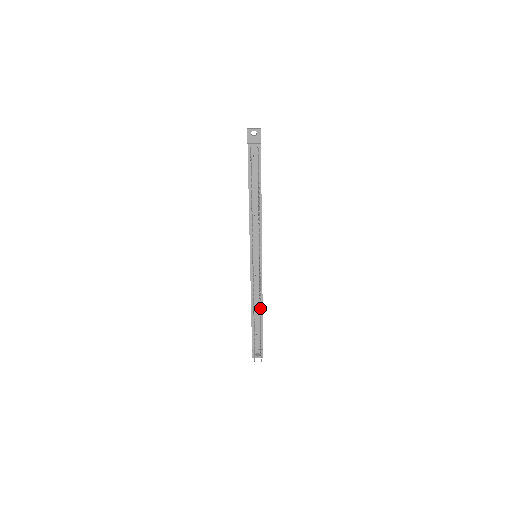
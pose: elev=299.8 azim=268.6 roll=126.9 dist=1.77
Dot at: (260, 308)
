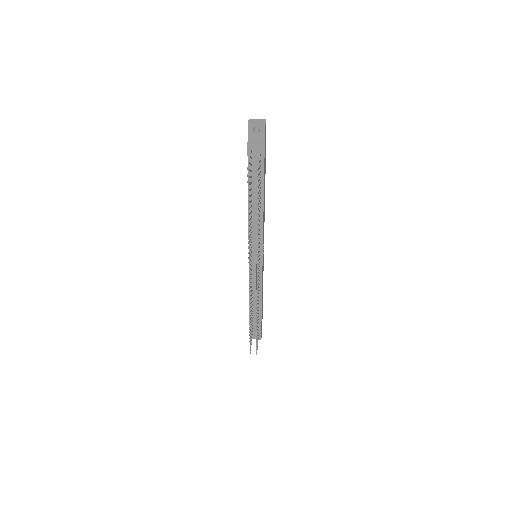
Dot at: (257, 312)
